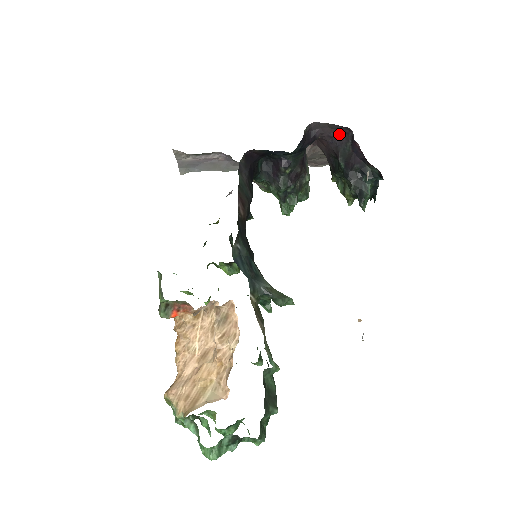
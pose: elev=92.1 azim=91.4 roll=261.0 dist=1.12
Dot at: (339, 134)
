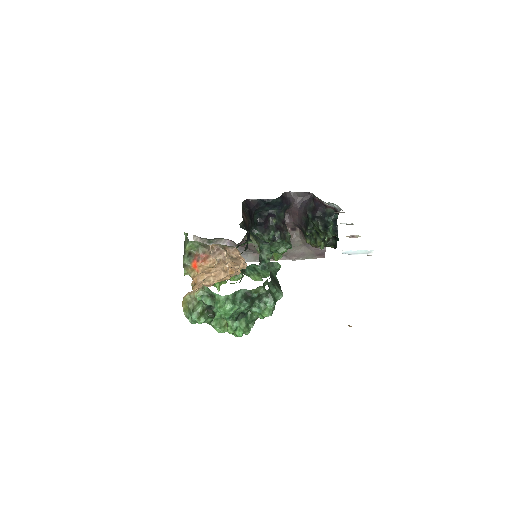
Dot at: (305, 200)
